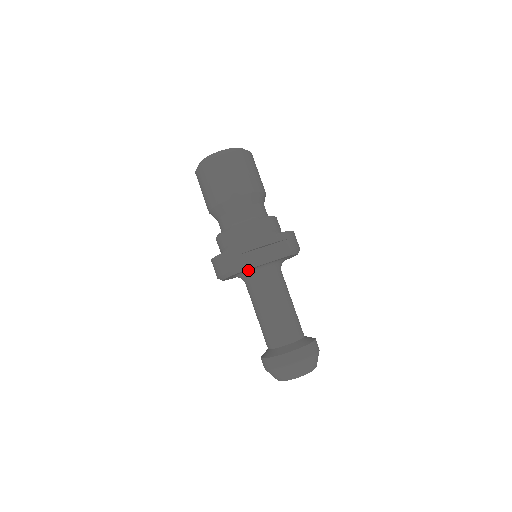
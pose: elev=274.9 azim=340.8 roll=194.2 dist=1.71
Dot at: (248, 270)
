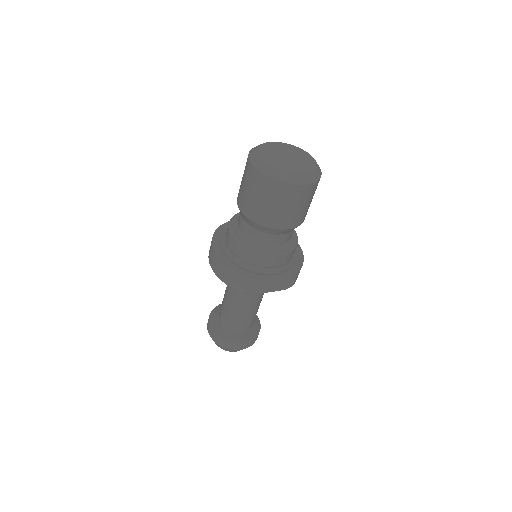
Dot at: occluded
